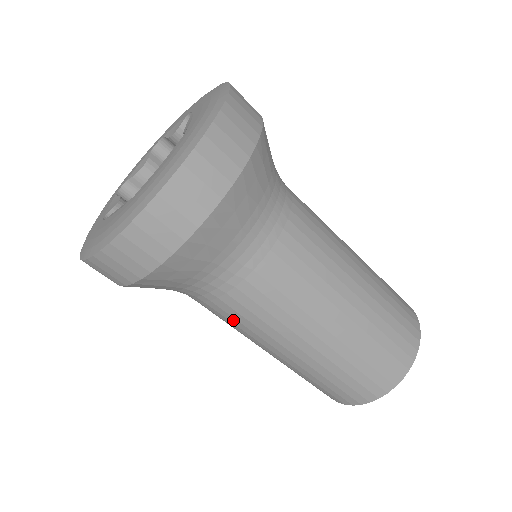
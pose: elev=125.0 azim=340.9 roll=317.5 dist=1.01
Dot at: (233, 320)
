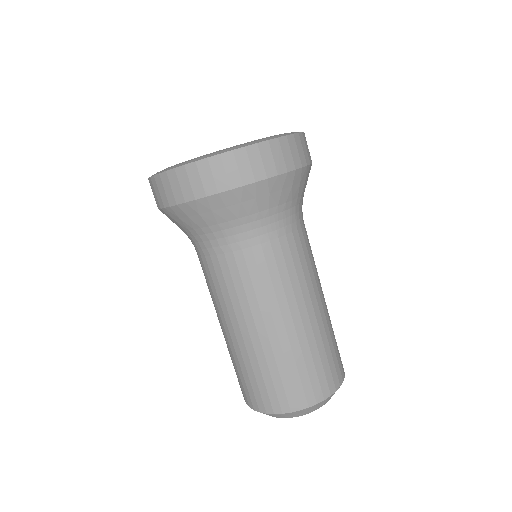
Dot at: (206, 279)
